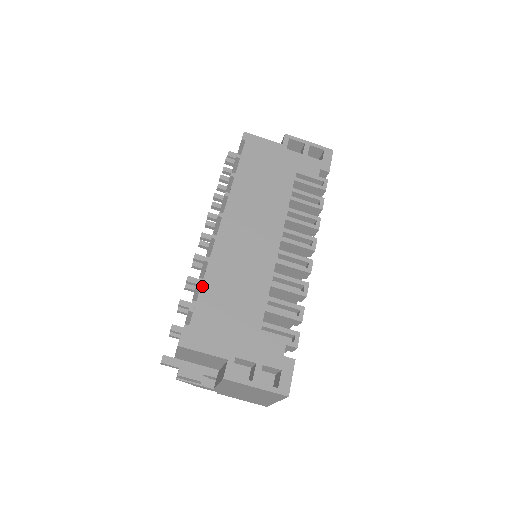
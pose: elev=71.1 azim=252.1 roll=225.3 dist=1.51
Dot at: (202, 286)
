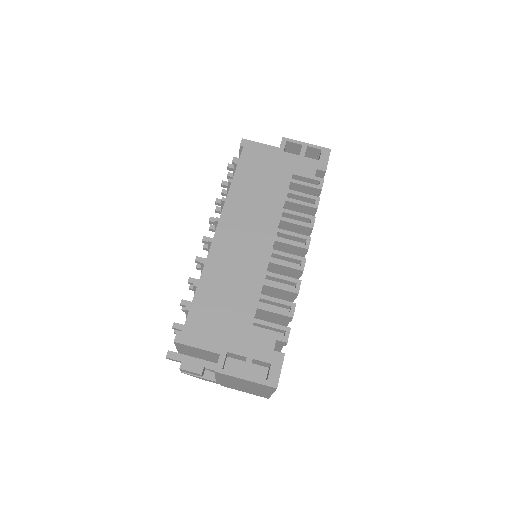
Dot at: (198, 286)
